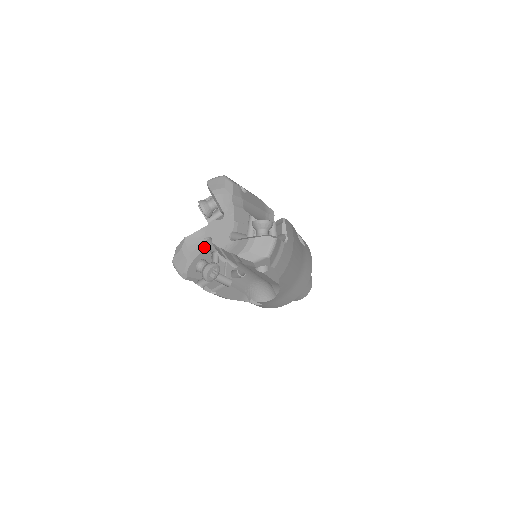
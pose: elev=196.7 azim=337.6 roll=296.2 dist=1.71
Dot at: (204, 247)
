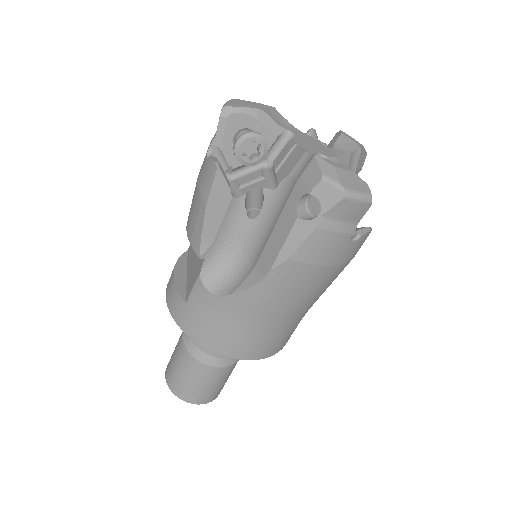
Dot at: (277, 133)
